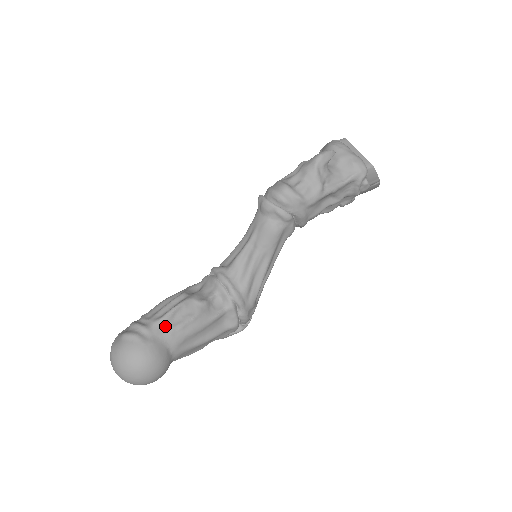
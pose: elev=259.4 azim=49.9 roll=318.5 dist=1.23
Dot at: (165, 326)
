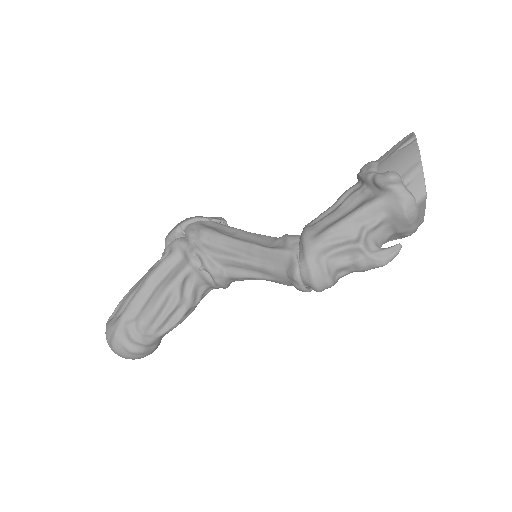
Dot at: (166, 333)
